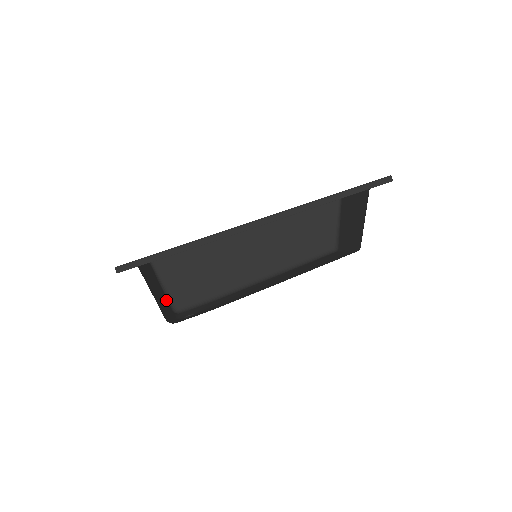
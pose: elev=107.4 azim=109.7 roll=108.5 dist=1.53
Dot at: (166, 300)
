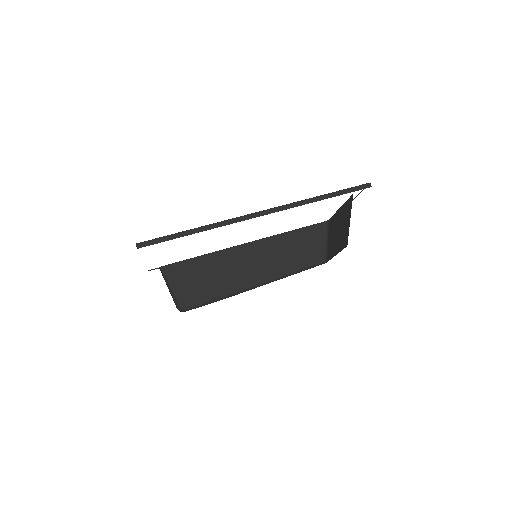
Dot at: occluded
